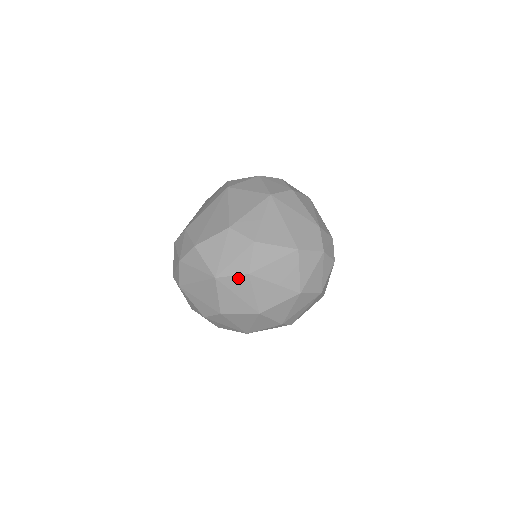
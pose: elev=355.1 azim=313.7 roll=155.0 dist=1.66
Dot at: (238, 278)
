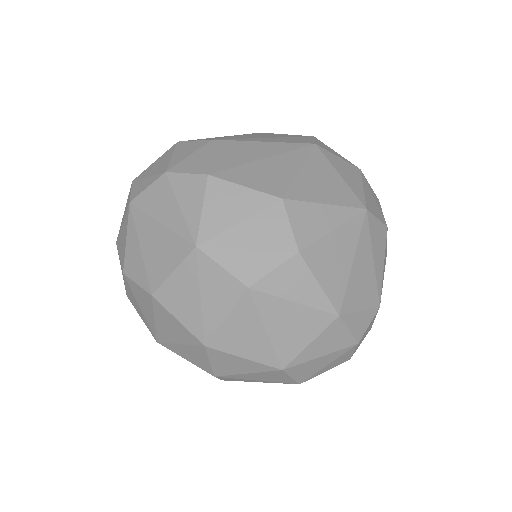
Dot at: (227, 278)
